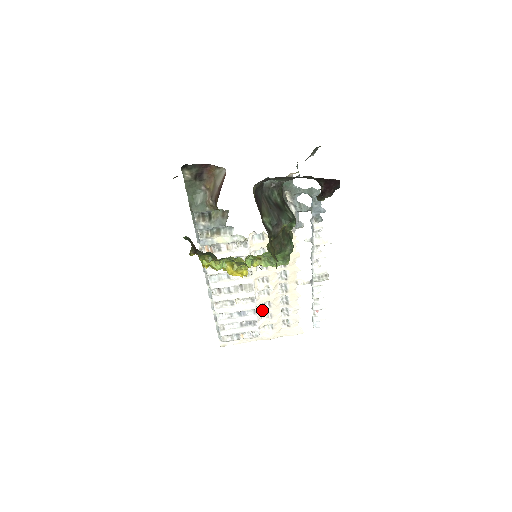
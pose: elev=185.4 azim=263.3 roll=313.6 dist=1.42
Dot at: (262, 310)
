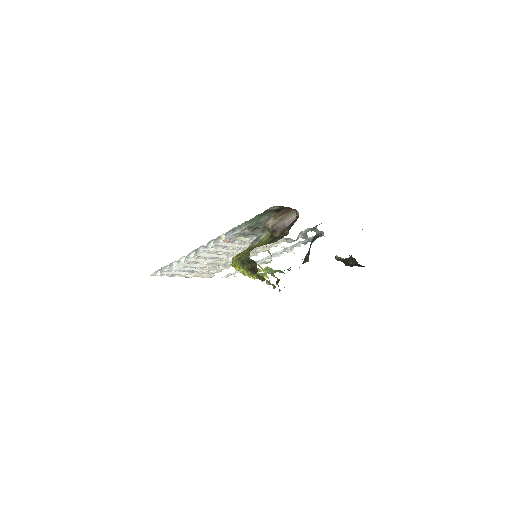
Dot at: occluded
